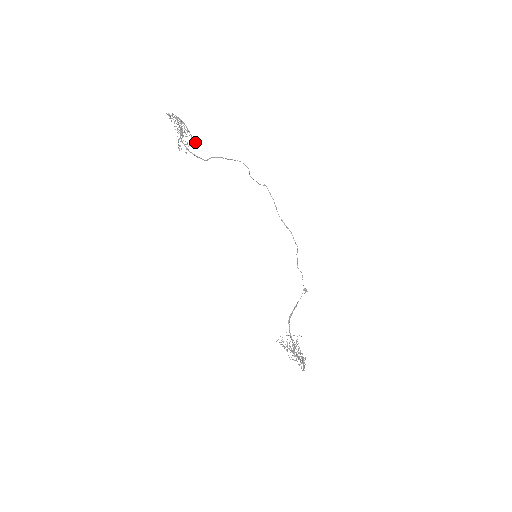
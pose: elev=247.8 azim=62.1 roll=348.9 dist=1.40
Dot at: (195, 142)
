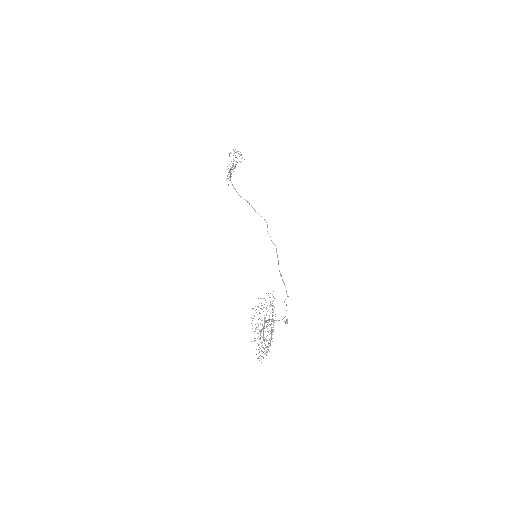
Dot at: (244, 159)
